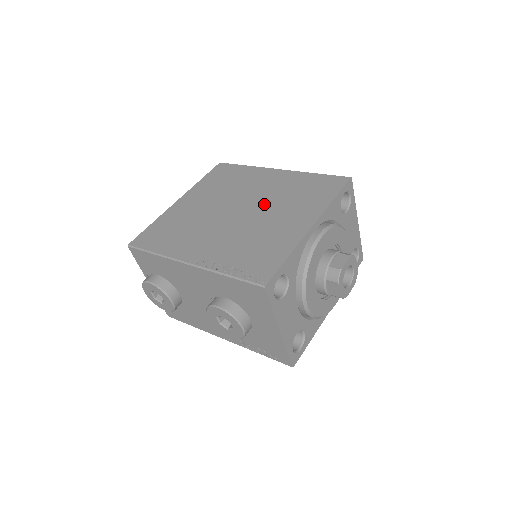
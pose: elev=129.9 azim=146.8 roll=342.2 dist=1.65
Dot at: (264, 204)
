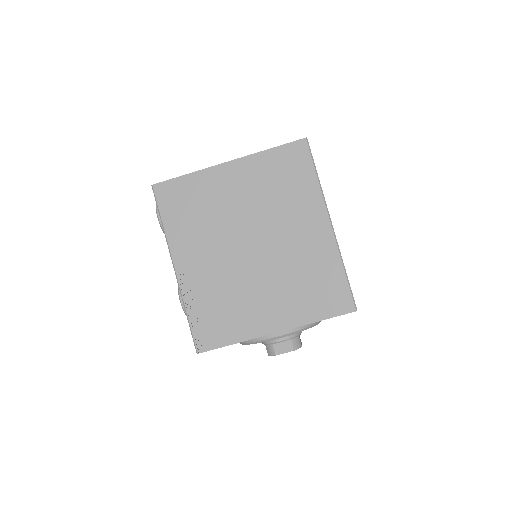
Dot at: (274, 262)
